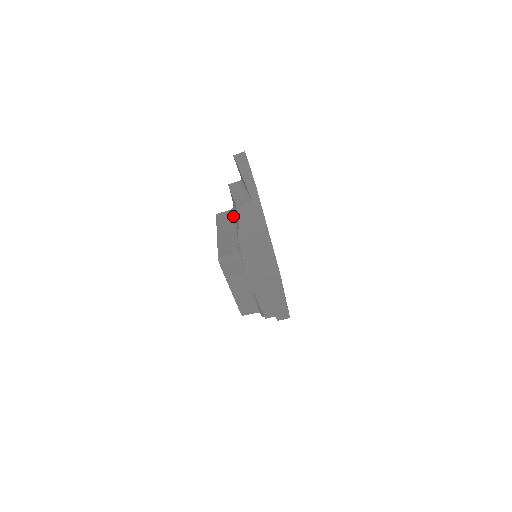
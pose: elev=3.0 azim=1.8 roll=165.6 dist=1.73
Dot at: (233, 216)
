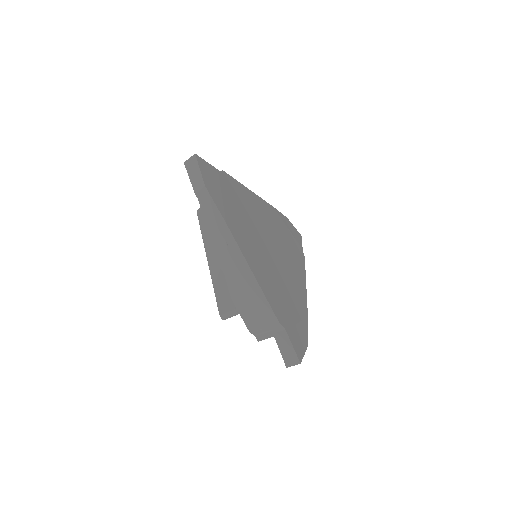
Dot at: occluded
